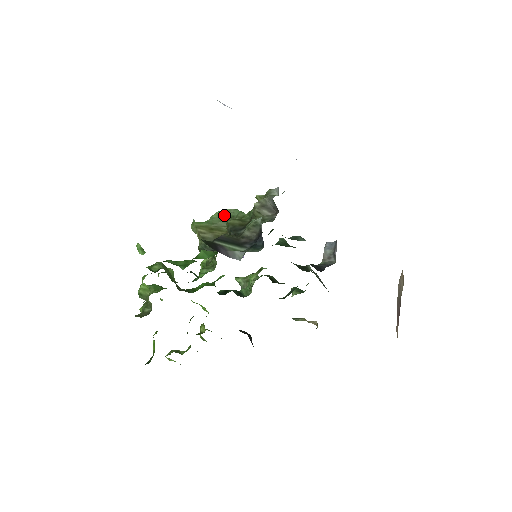
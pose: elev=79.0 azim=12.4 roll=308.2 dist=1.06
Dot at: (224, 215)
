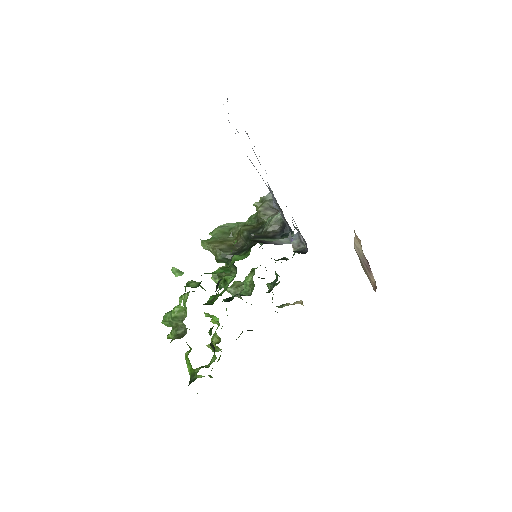
Dot at: (223, 229)
